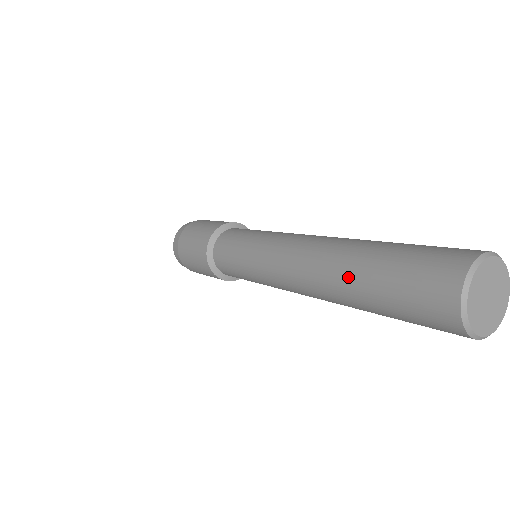
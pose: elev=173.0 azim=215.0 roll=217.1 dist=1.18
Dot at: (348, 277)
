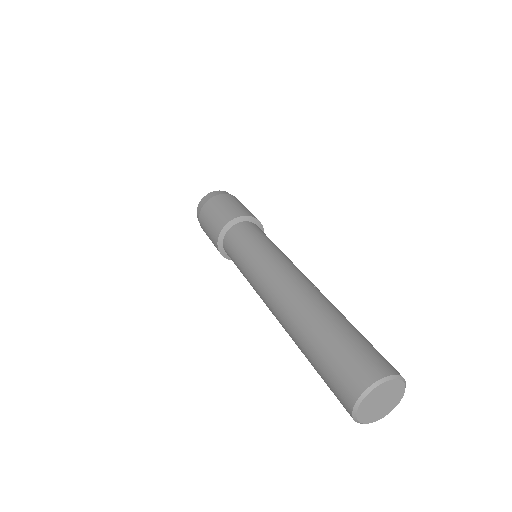
Dot at: (299, 343)
